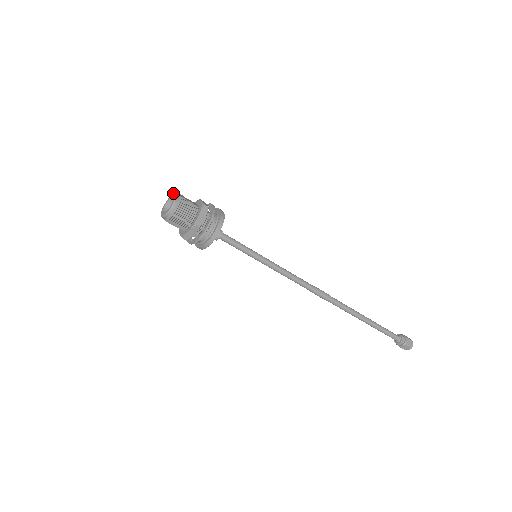
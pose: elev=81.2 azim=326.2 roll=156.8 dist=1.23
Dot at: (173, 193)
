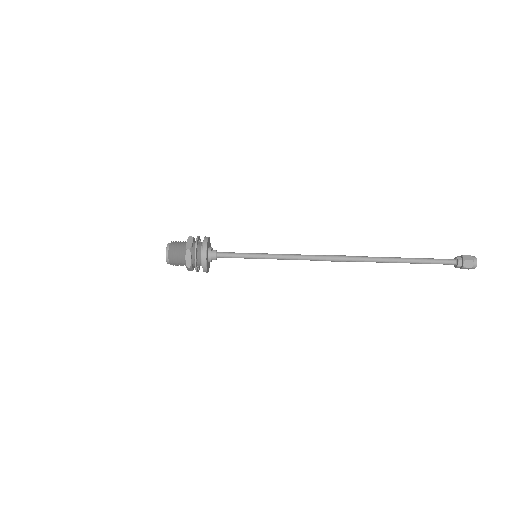
Dot at: occluded
